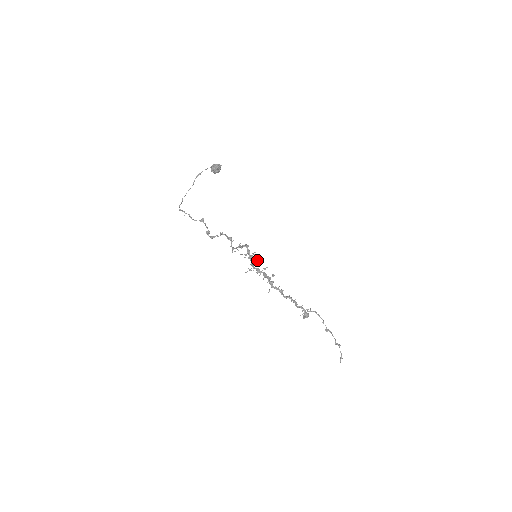
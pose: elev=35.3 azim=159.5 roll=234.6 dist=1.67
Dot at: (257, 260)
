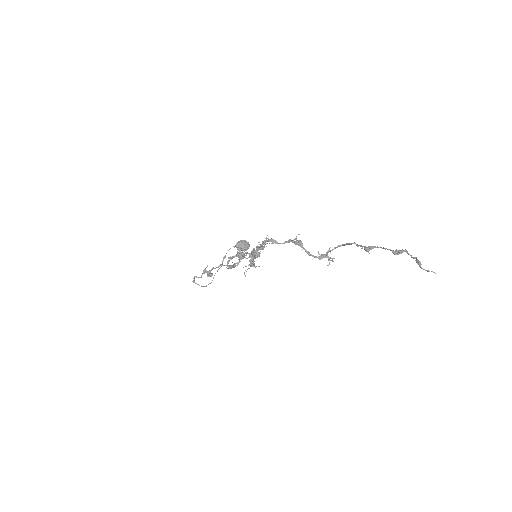
Dot at: (245, 252)
